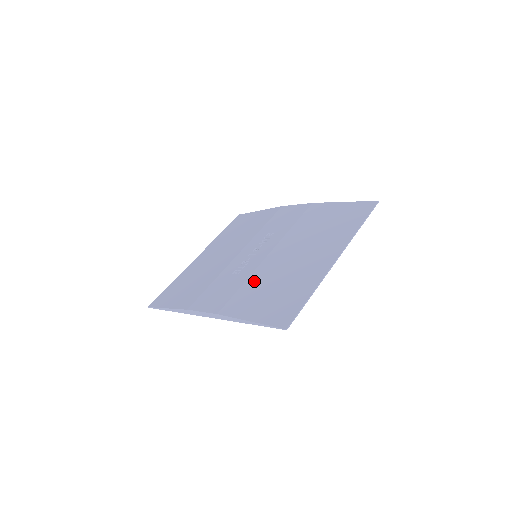
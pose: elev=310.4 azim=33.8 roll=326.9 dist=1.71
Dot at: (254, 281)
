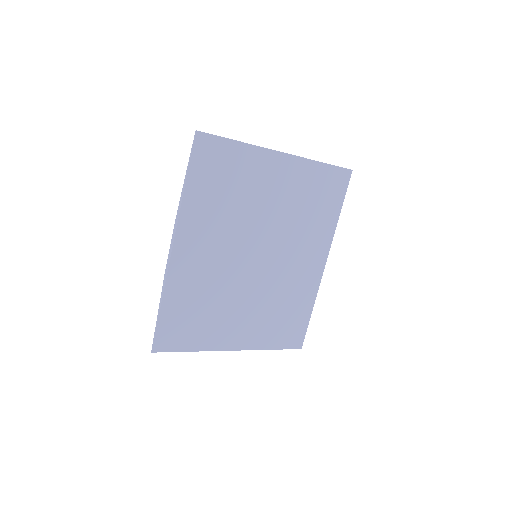
Dot at: occluded
